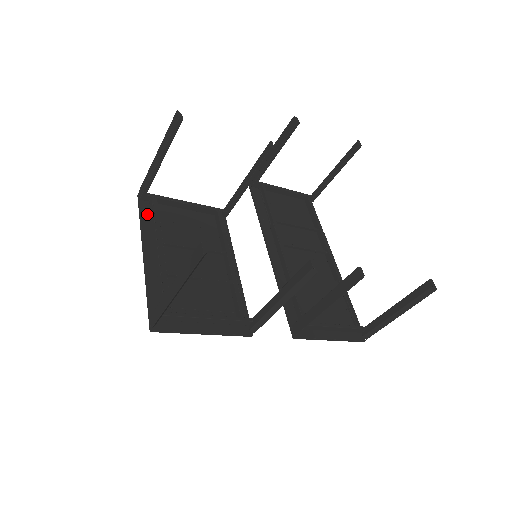
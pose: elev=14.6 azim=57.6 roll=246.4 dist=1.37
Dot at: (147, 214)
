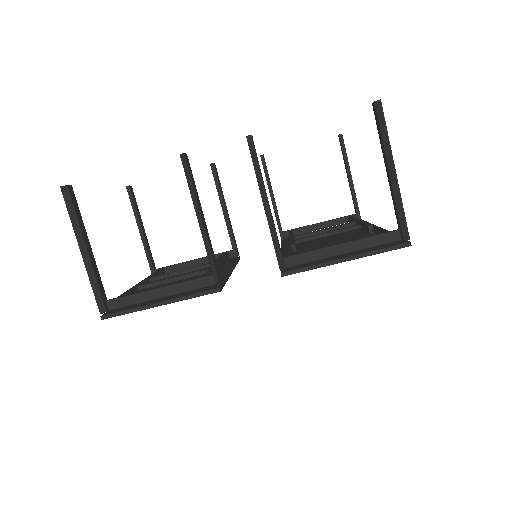
Dot at: occluded
